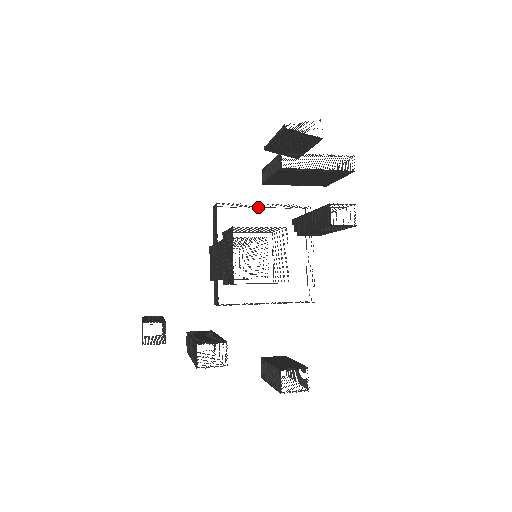
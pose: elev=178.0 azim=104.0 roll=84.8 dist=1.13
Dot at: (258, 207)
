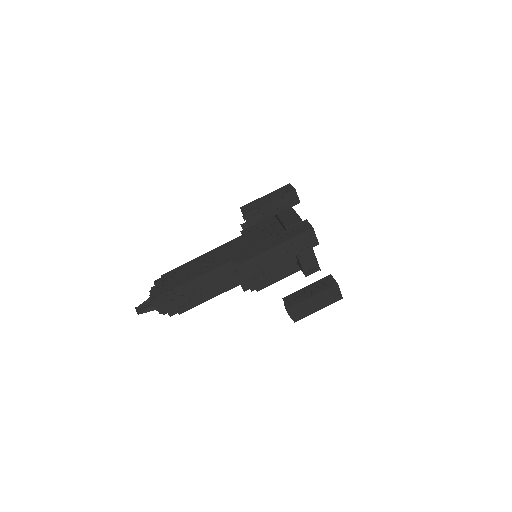
Dot at: occluded
